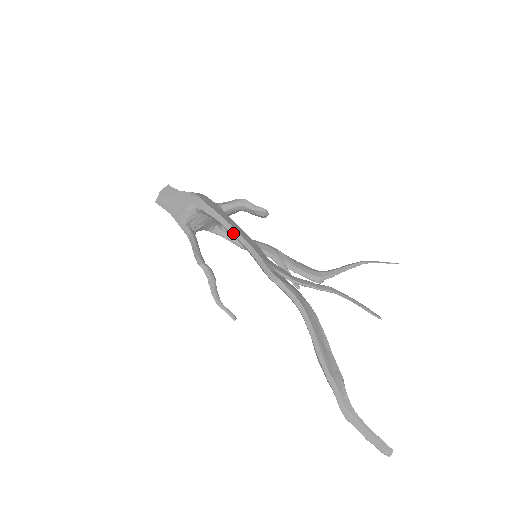
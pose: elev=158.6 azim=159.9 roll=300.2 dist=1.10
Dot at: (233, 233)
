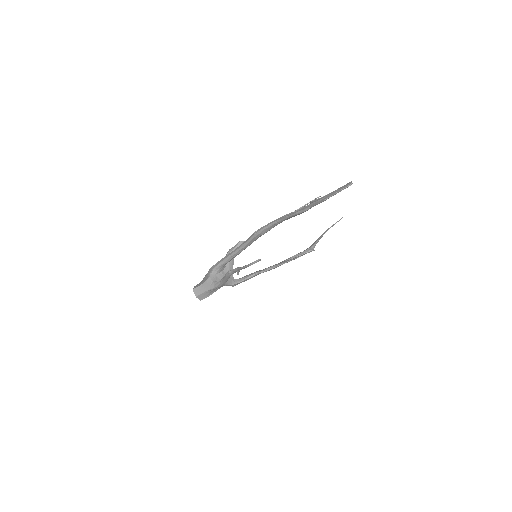
Dot at: (231, 253)
